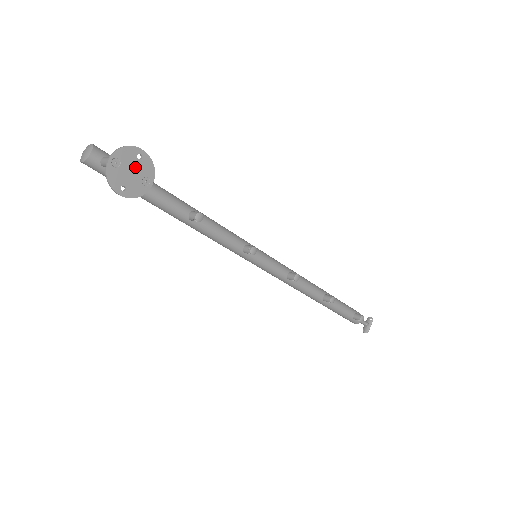
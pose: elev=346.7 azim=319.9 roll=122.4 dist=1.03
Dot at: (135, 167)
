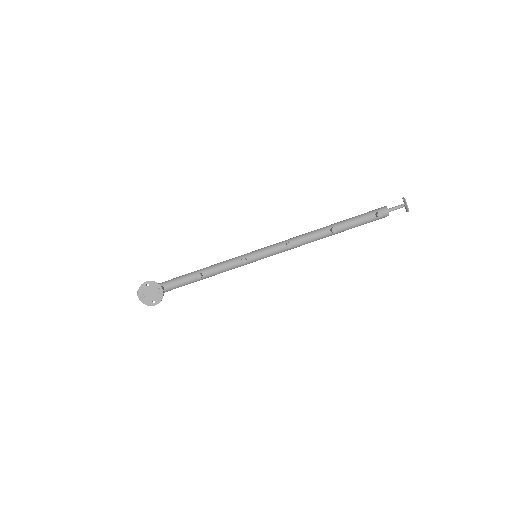
Dot at: (150, 290)
